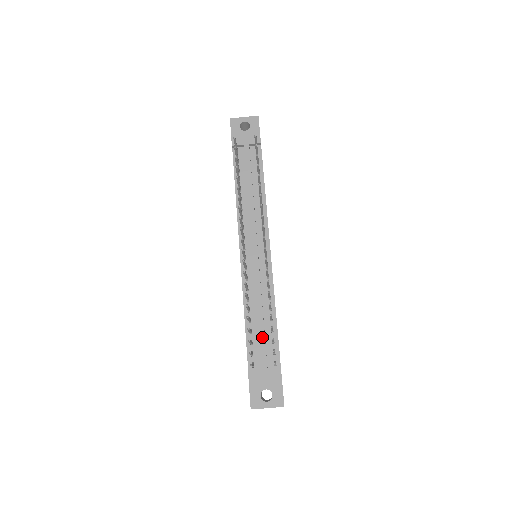
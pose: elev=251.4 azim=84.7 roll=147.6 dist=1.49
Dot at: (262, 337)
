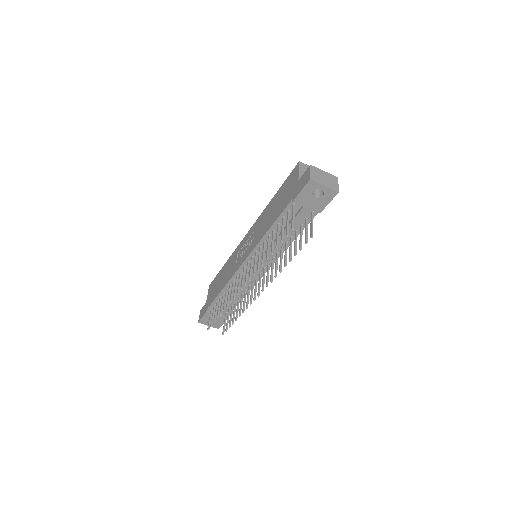
Dot at: occluded
